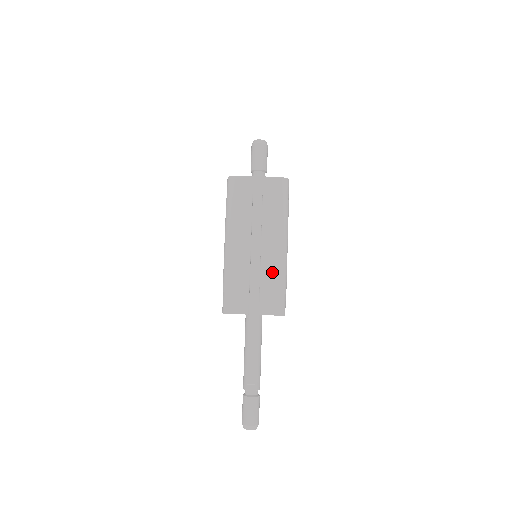
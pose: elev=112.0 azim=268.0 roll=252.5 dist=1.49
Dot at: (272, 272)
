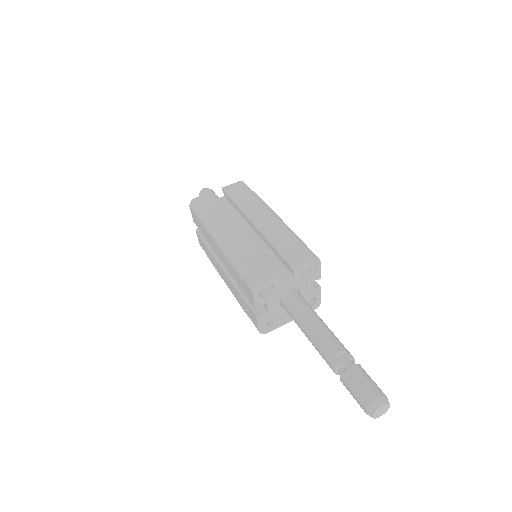
Dot at: (279, 234)
